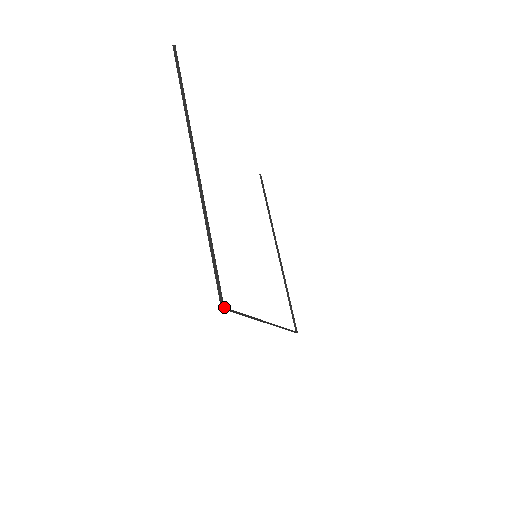
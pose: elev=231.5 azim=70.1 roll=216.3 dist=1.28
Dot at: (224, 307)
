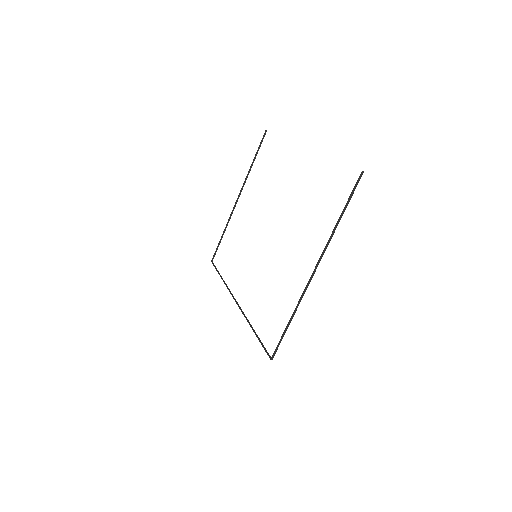
Dot at: (272, 359)
